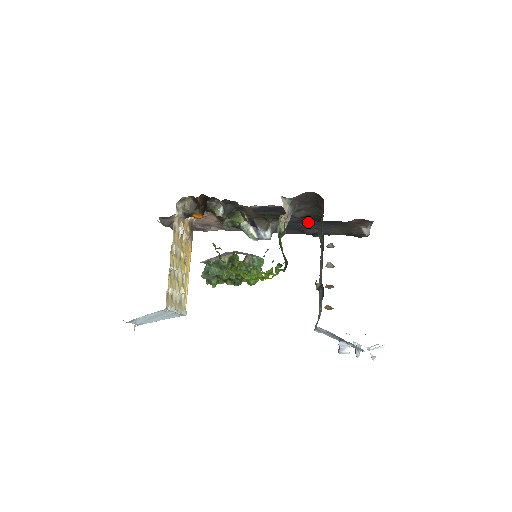
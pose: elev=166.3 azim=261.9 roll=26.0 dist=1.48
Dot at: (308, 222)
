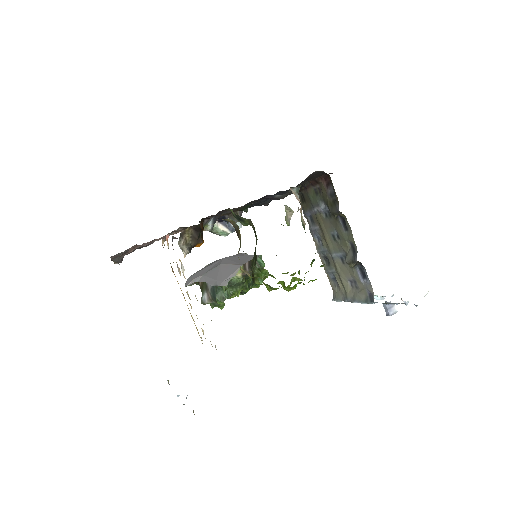
Dot at: occluded
